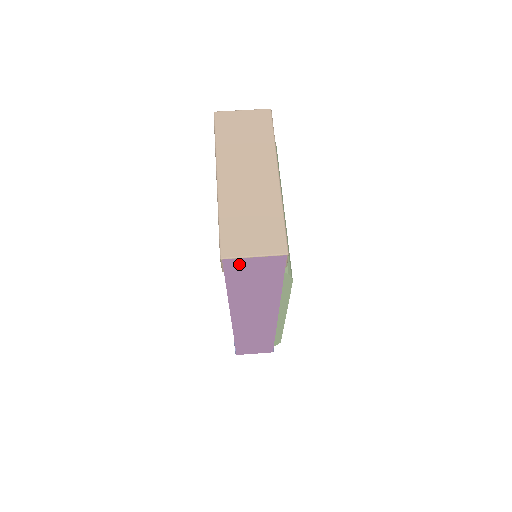
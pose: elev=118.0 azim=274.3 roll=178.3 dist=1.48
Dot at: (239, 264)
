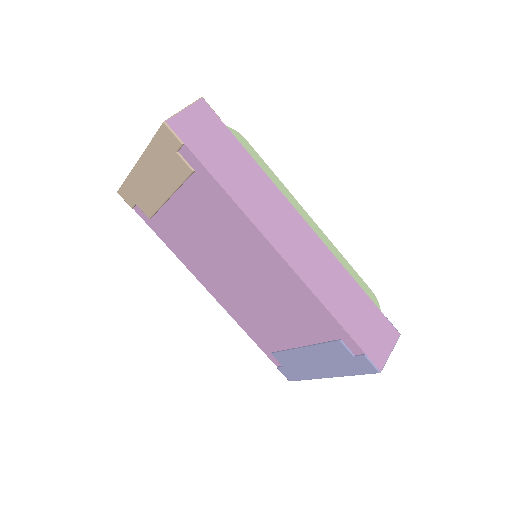
Dot at: (183, 125)
